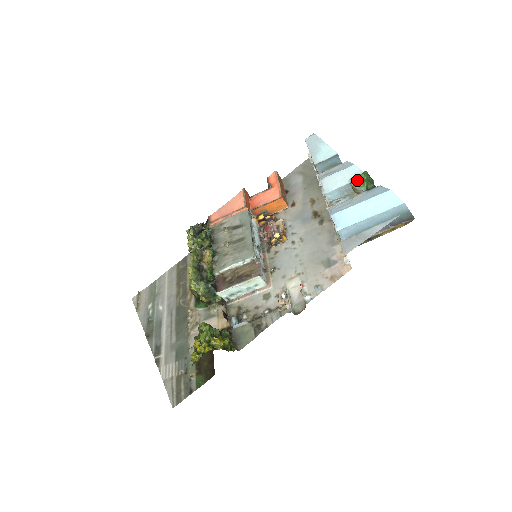
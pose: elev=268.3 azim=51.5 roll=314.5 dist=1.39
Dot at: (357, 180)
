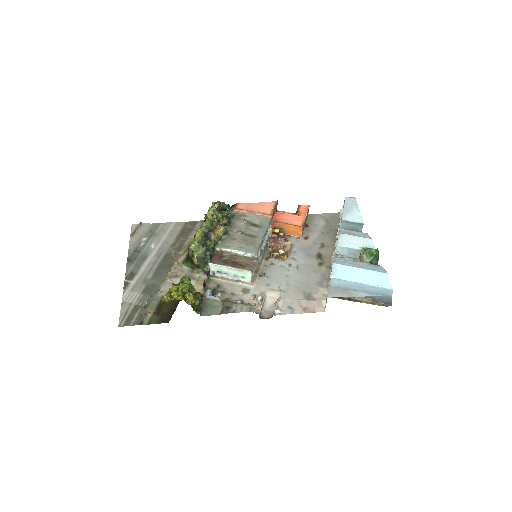
Dot at: (368, 251)
